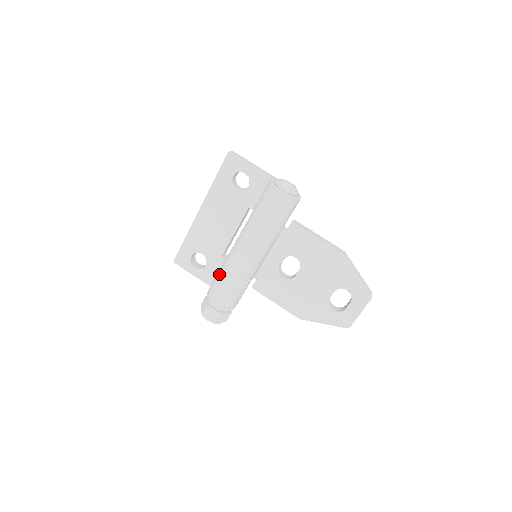
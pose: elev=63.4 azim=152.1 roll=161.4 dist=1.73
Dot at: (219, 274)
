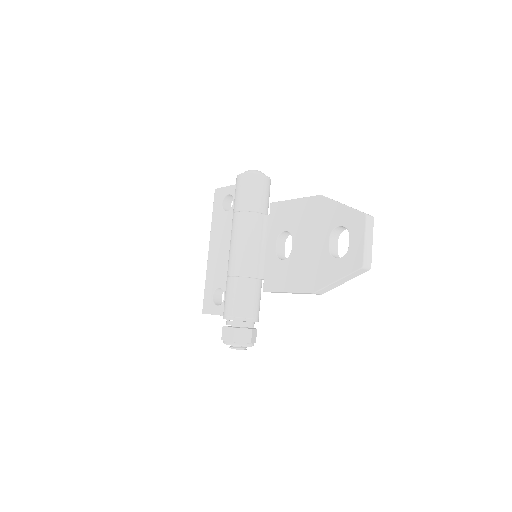
Dot at: occluded
